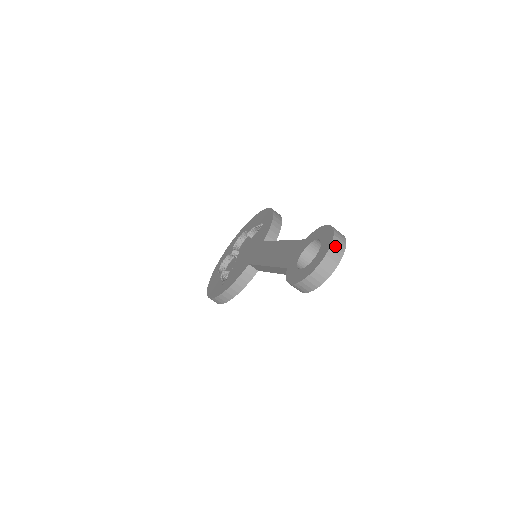
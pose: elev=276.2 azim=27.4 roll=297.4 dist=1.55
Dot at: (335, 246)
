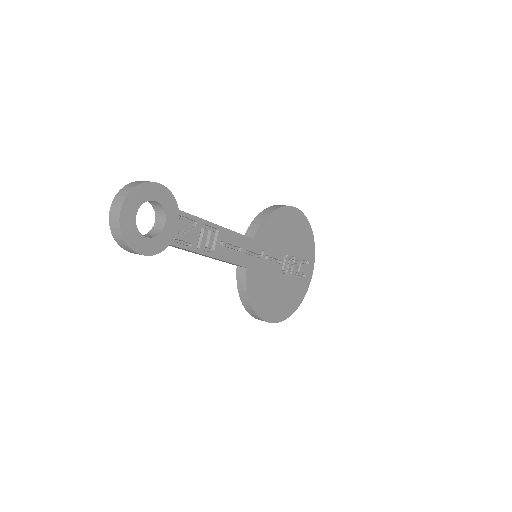
Dot at: (119, 195)
